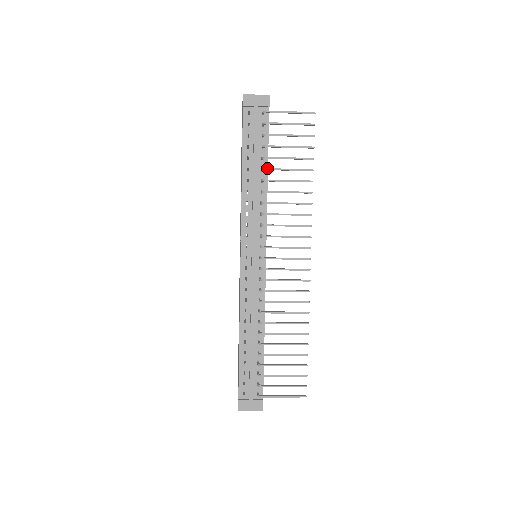
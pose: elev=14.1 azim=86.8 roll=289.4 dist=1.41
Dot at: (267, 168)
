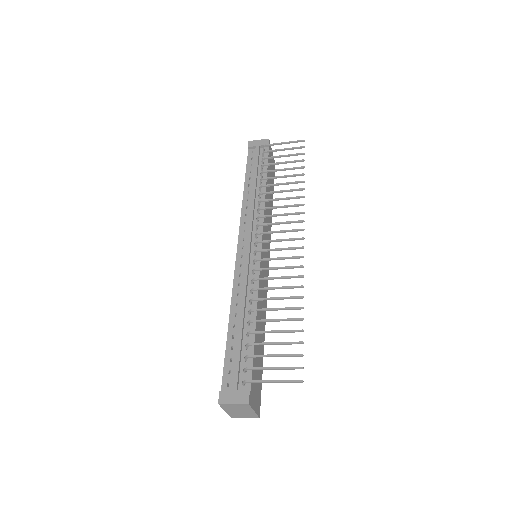
Dot at: (263, 178)
